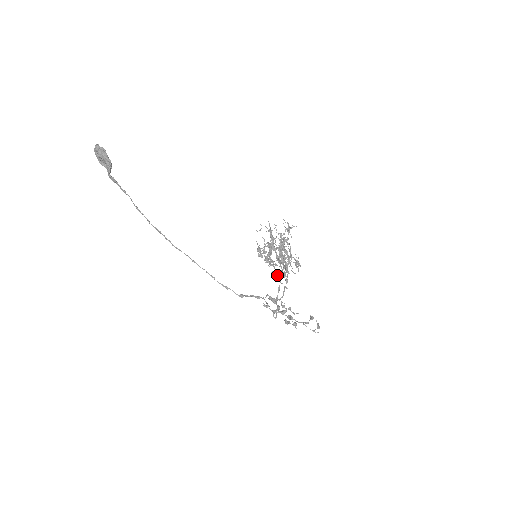
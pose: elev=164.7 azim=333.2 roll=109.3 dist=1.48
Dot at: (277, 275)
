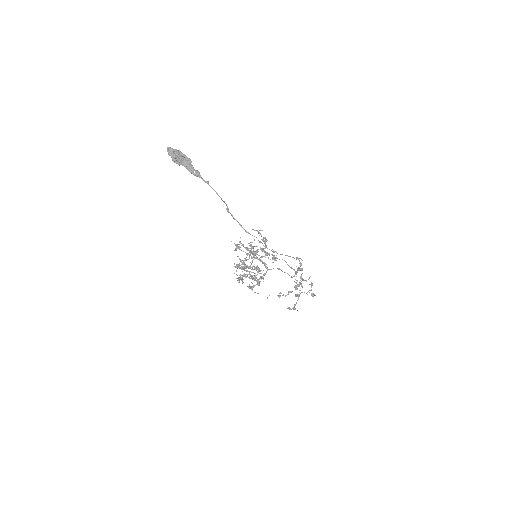
Dot at: (254, 286)
